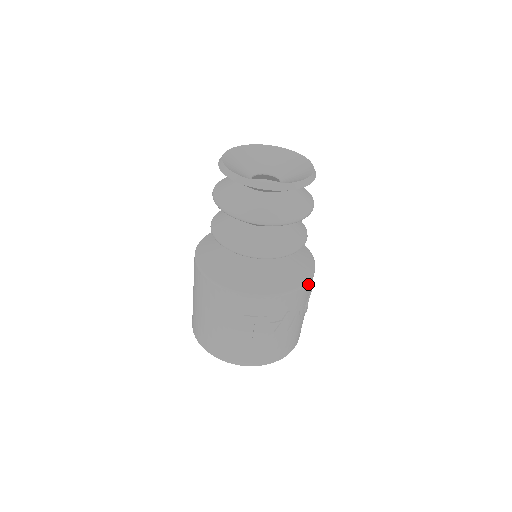
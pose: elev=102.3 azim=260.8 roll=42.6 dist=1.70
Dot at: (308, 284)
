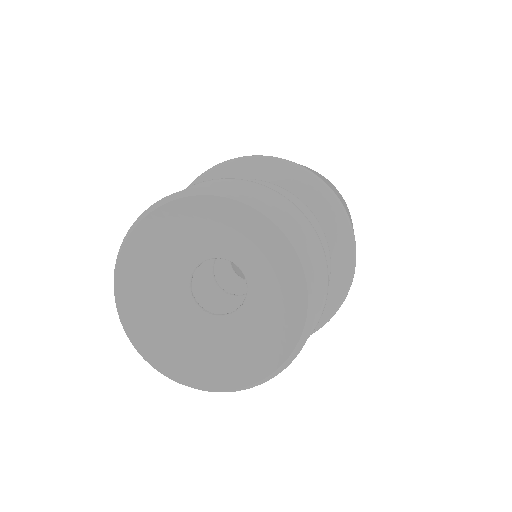
Dot at: occluded
